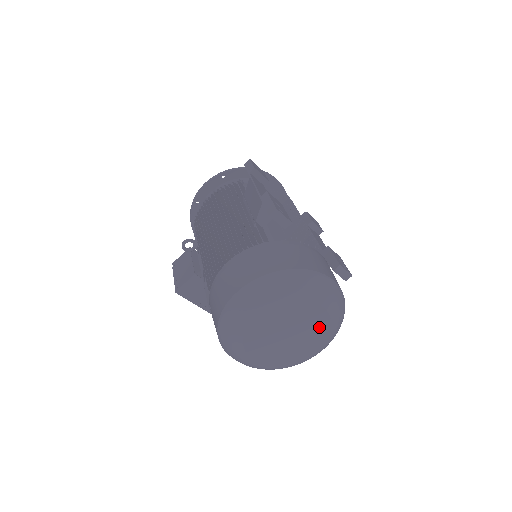
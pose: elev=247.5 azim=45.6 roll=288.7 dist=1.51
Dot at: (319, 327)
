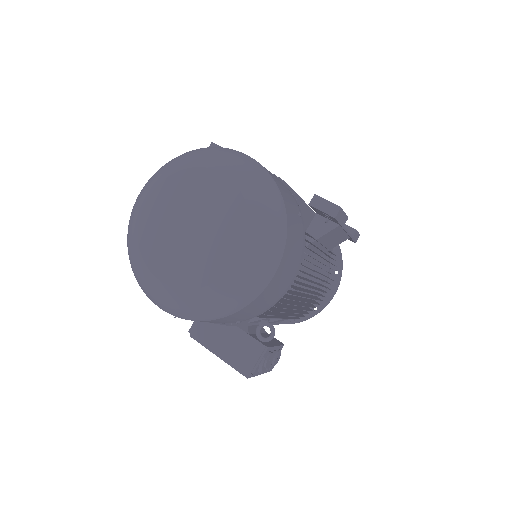
Dot at: (229, 208)
